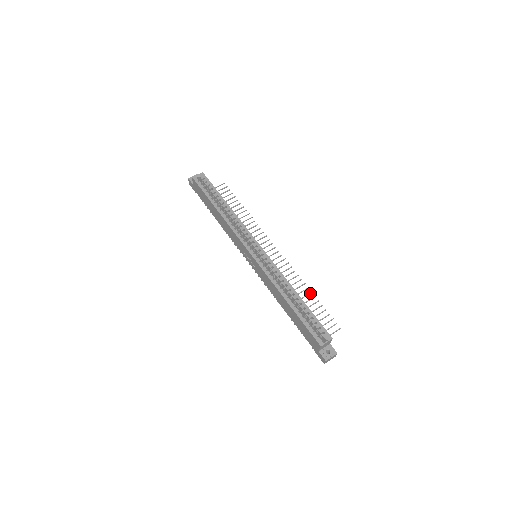
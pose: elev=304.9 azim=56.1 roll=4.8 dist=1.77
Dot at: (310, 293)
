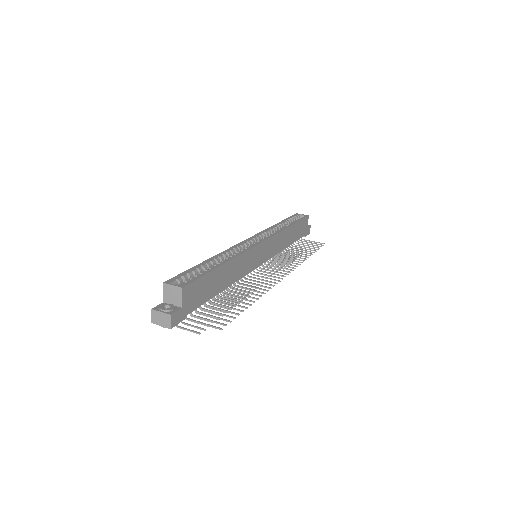
Dot at: (252, 301)
